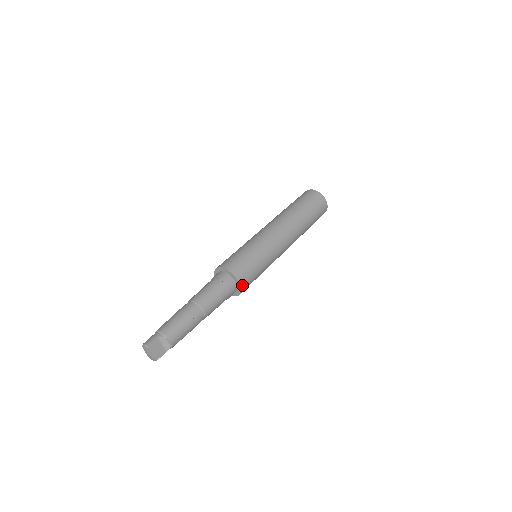
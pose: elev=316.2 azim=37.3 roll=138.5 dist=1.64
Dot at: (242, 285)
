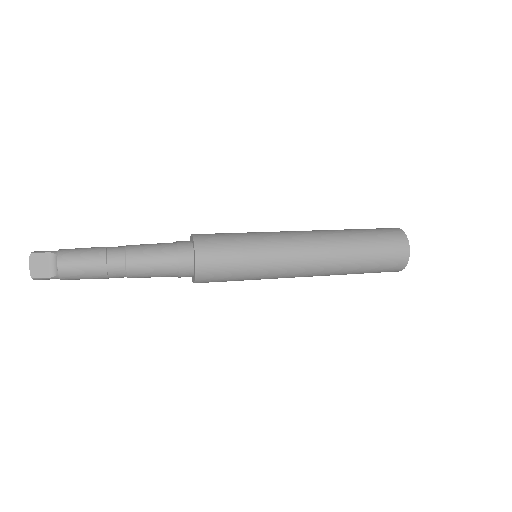
Dot at: (199, 263)
